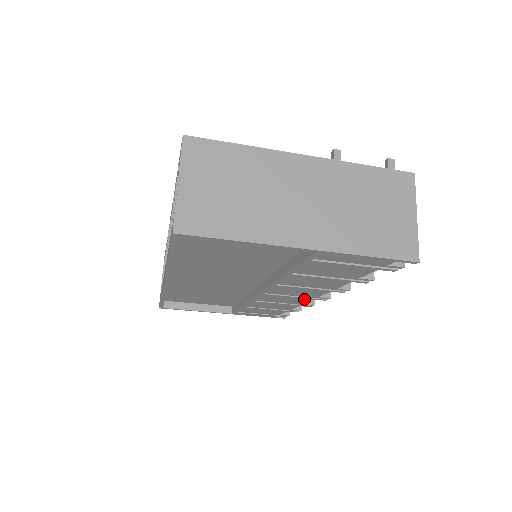
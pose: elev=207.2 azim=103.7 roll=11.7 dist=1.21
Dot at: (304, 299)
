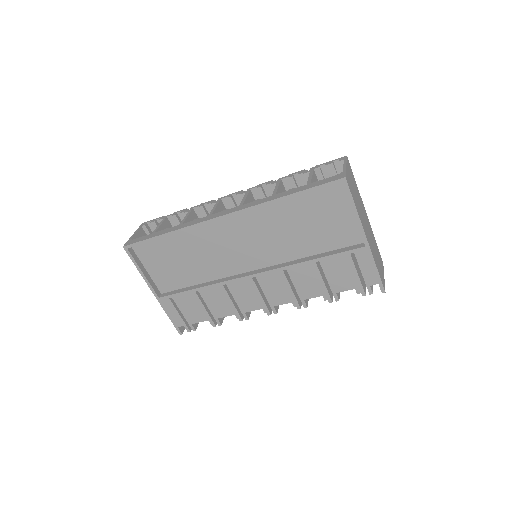
Dot at: (259, 304)
